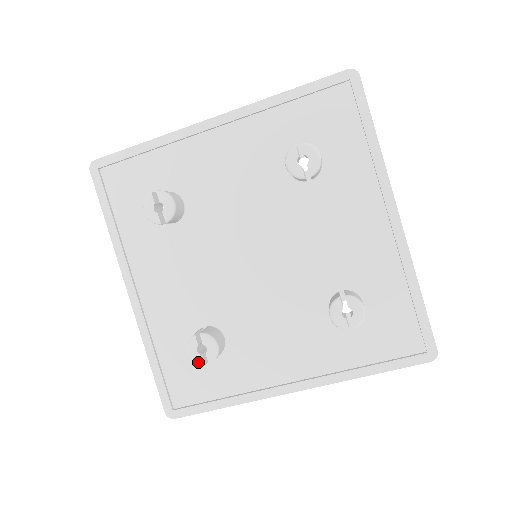
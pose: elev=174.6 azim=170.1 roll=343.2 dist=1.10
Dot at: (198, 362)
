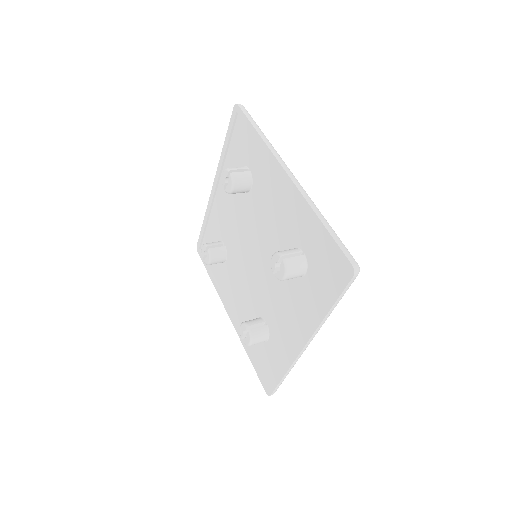
Dot at: (202, 256)
